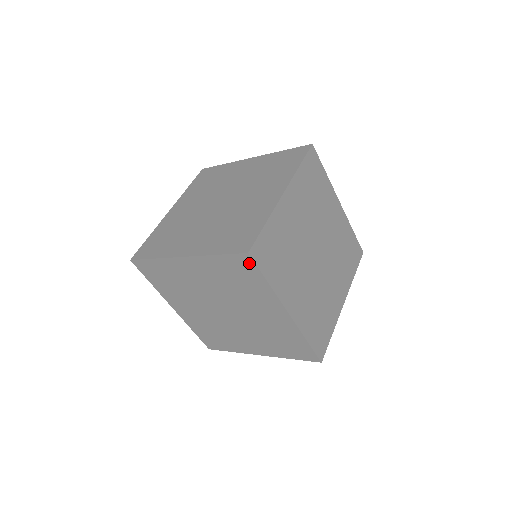
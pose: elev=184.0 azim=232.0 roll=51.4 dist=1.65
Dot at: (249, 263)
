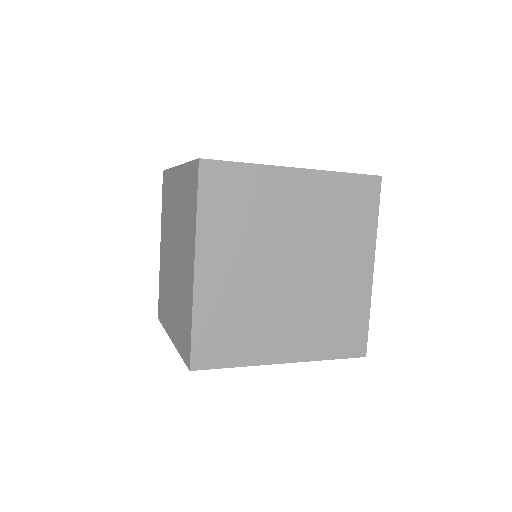
Dot at: (374, 189)
